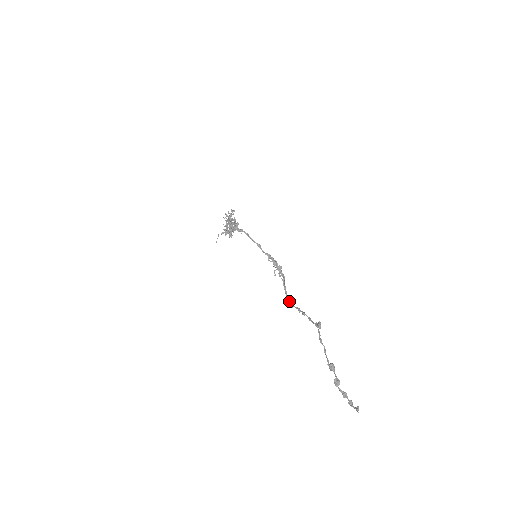
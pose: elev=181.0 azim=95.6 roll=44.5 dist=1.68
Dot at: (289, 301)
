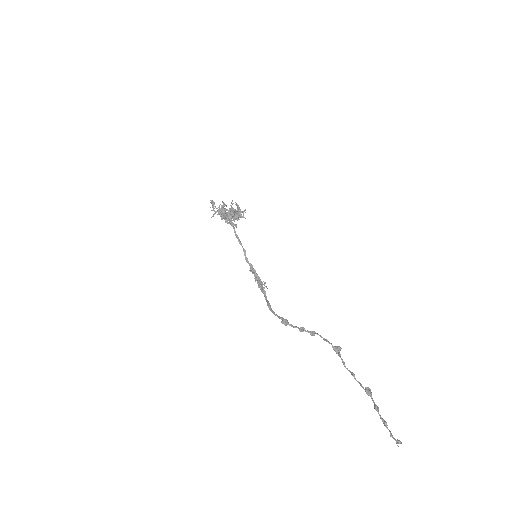
Dot at: (282, 318)
